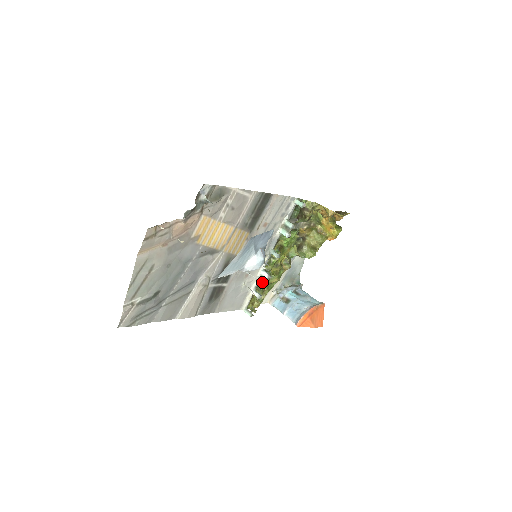
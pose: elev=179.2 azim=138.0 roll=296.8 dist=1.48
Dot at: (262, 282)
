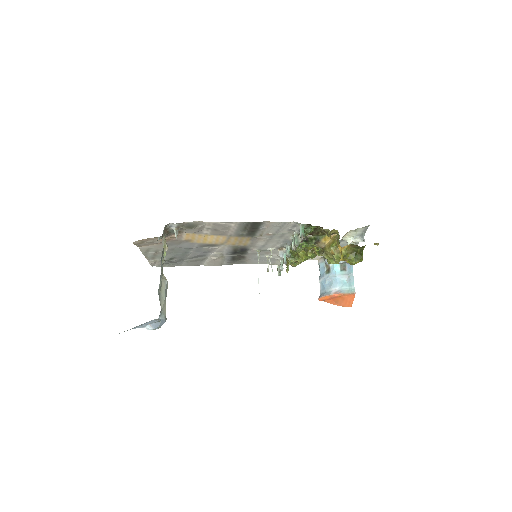
Dot at: occluded
